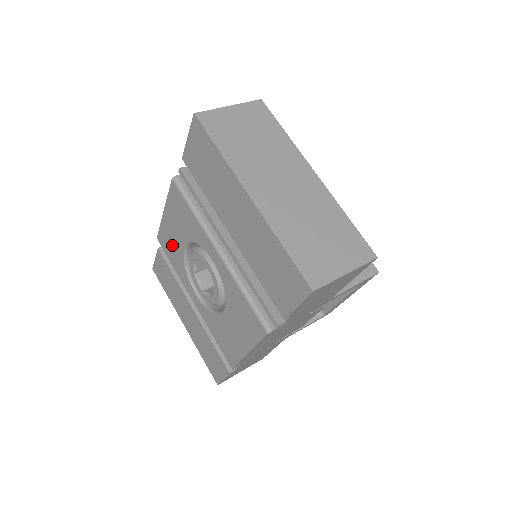
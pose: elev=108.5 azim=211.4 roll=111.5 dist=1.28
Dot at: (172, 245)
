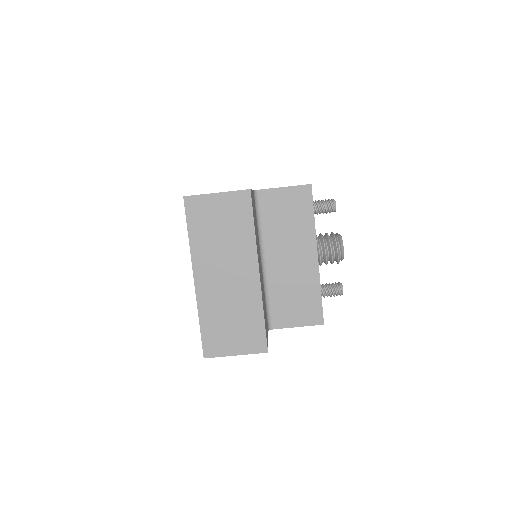
Dot at: occluded
